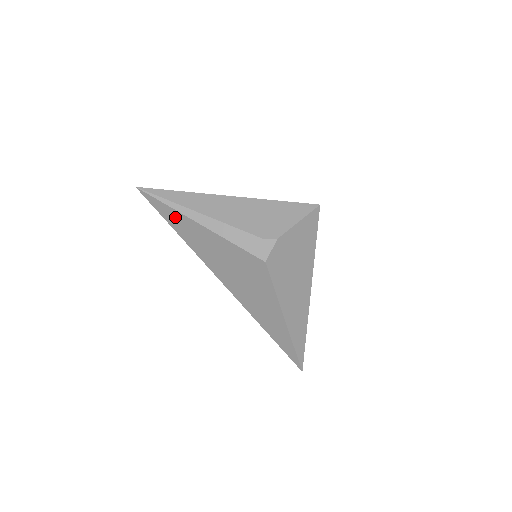
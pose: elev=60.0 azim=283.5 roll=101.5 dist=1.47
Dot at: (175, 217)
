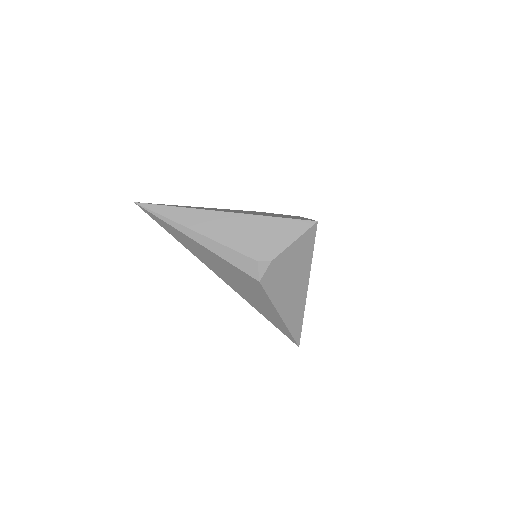
Dot at: (174, 231)
